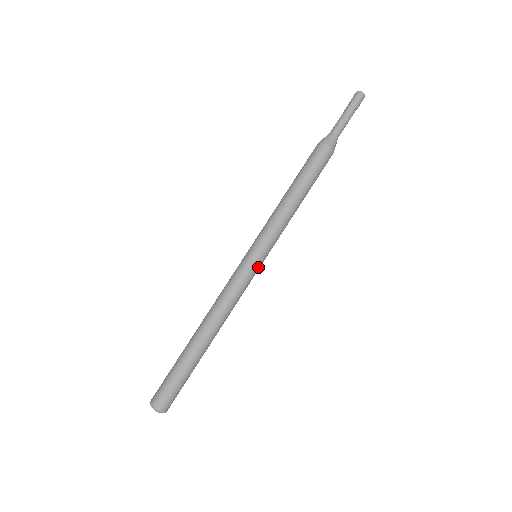
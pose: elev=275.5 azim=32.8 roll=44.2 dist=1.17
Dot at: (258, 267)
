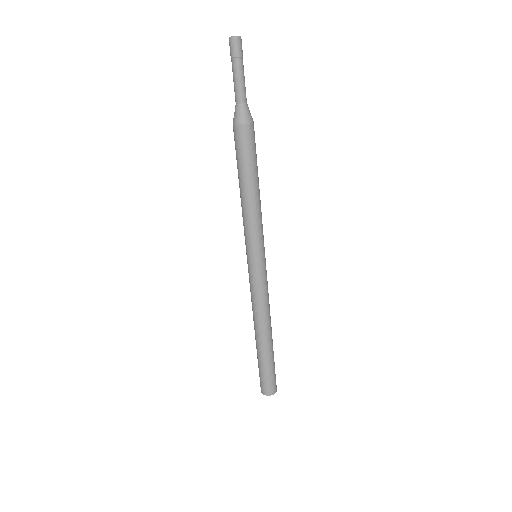
Dot at: (265, 264)
